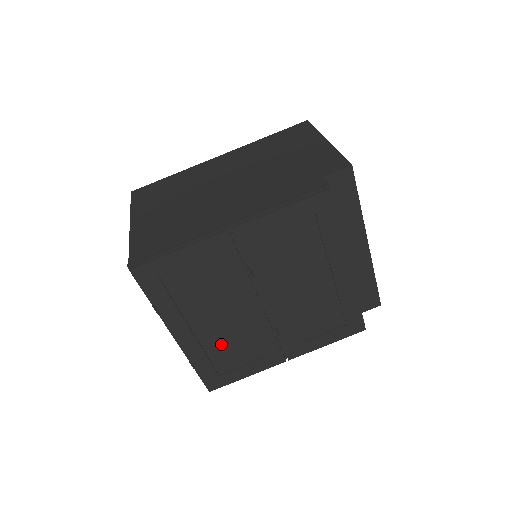
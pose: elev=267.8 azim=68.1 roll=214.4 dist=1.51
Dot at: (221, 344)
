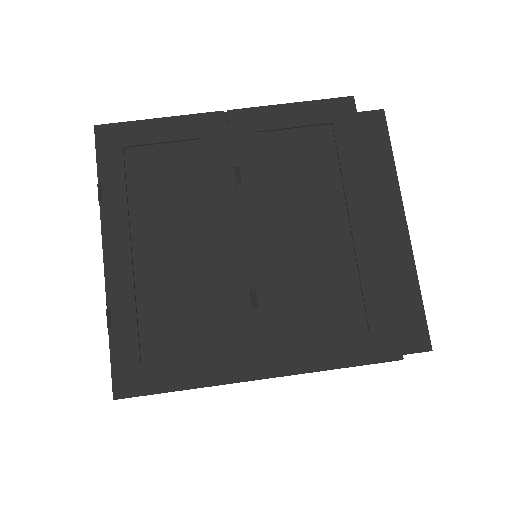
Dot at: (164, 295)
